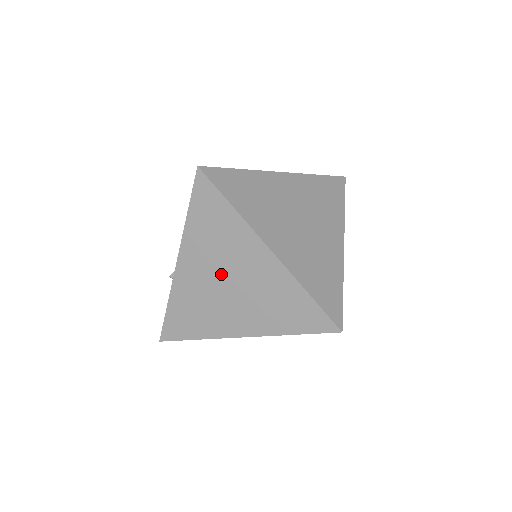
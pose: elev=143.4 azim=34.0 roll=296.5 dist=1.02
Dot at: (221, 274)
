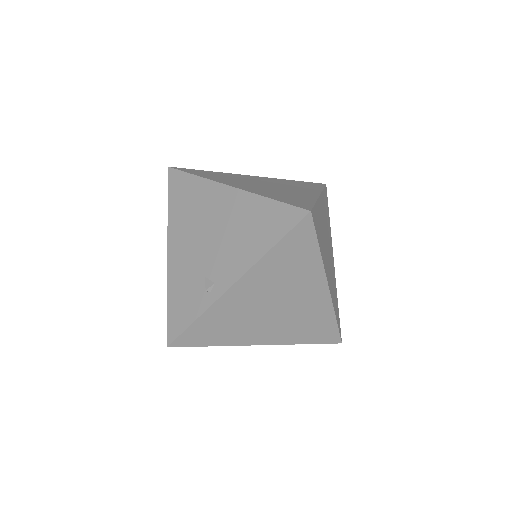
Dot at: (273, 299)
